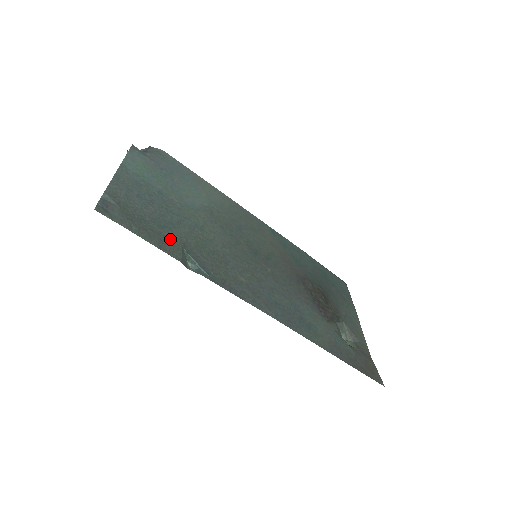
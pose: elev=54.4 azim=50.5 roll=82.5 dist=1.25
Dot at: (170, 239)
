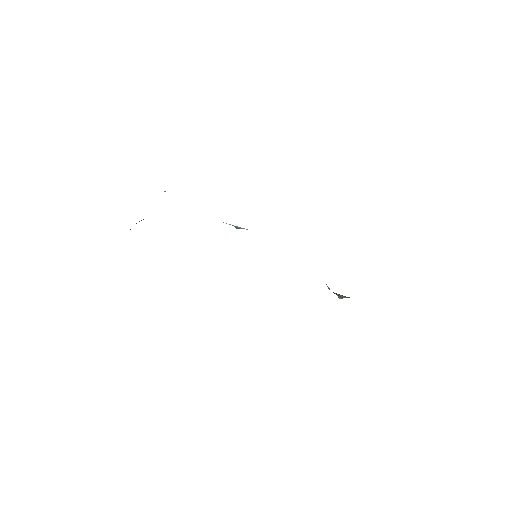
Dot at: occluded
